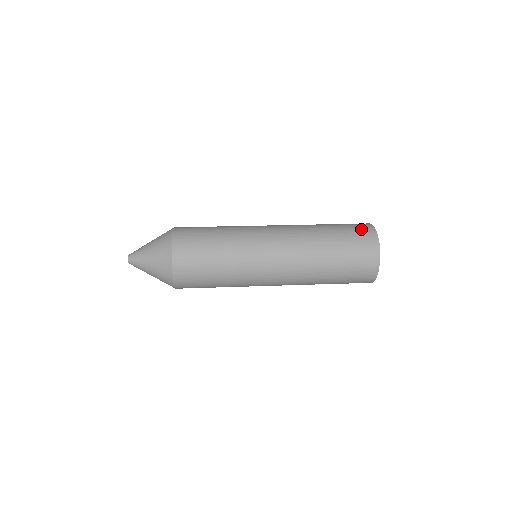
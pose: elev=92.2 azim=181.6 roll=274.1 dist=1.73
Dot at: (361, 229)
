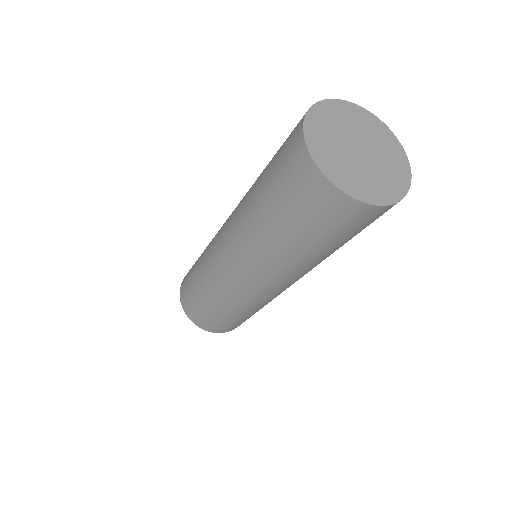
Dot at: (292, 173)
